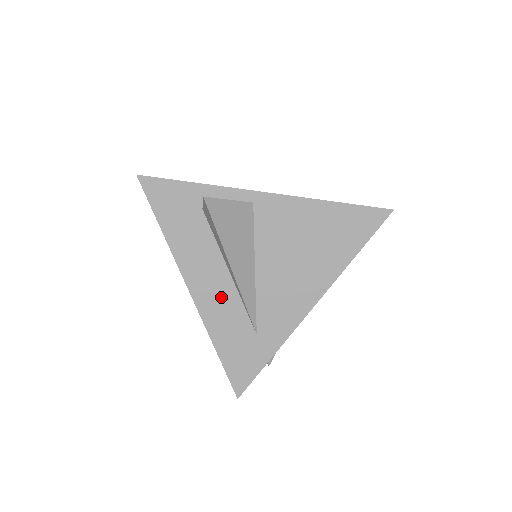
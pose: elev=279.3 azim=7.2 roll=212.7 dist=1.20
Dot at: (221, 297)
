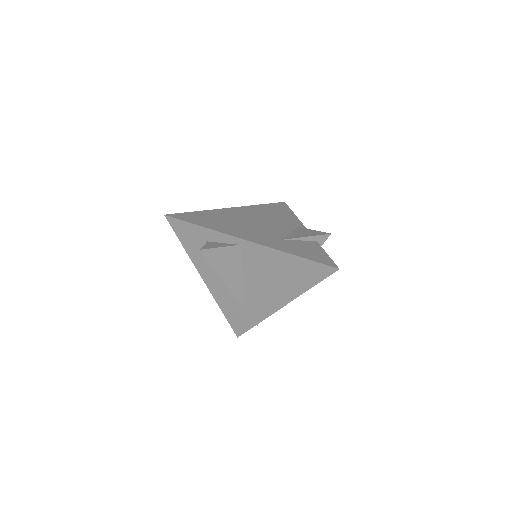
Dot at: (224, 289)
